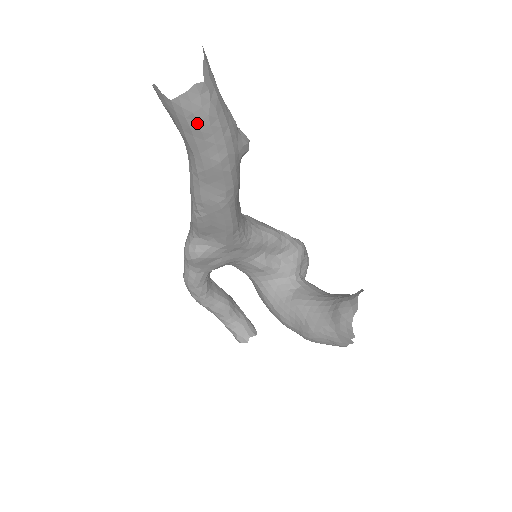
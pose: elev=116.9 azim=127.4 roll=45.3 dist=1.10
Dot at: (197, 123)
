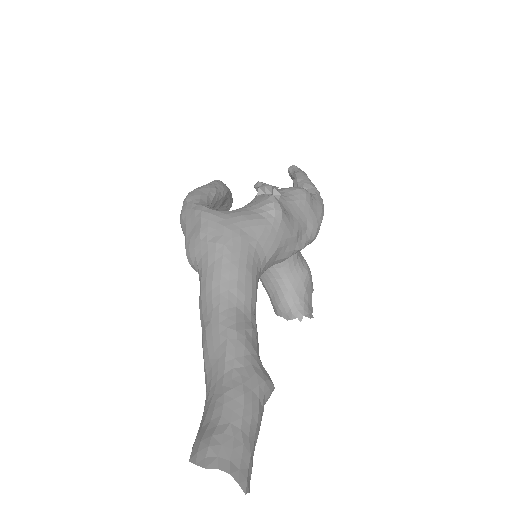
Dot at: occluded
